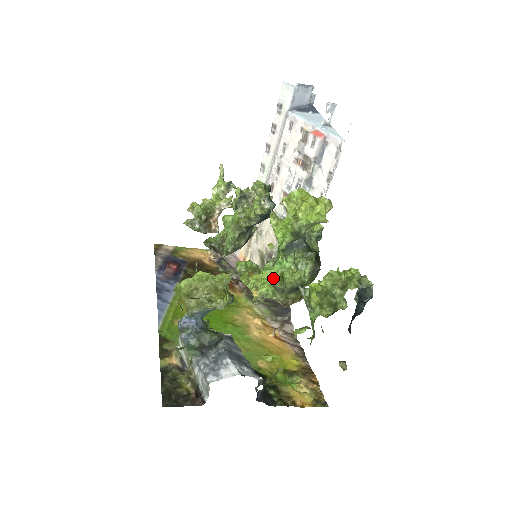
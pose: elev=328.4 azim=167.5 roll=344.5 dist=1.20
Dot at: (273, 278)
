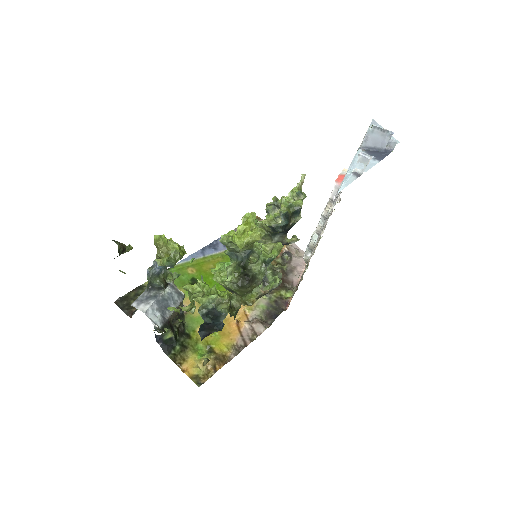
Dot at: (218, 271)
